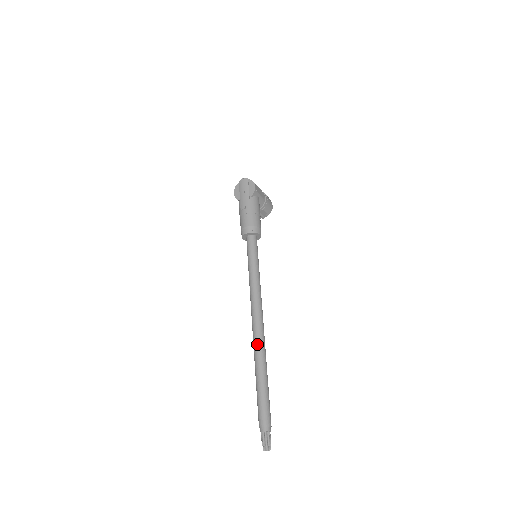
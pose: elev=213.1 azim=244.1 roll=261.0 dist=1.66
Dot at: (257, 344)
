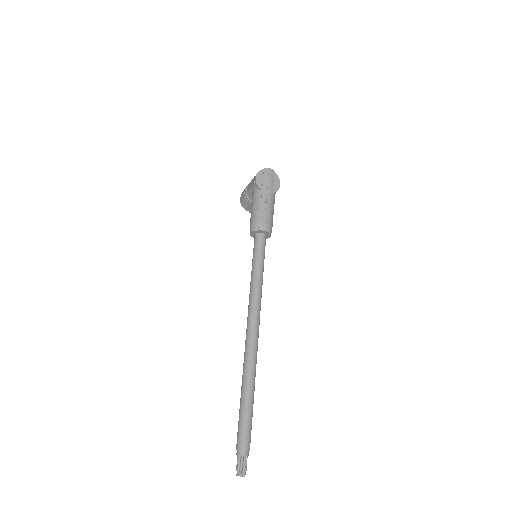
Dot at: (253, 357)
